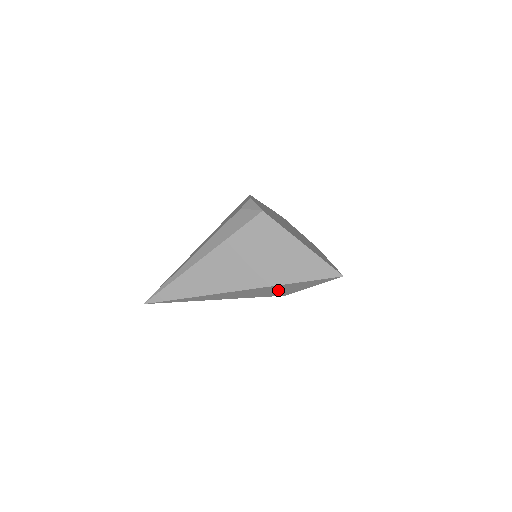
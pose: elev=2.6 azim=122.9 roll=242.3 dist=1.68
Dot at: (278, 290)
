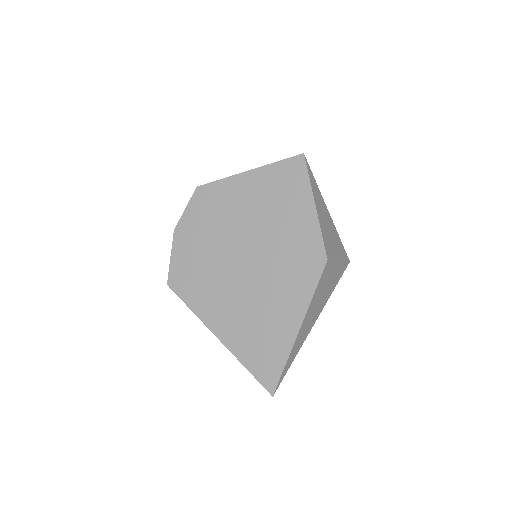
Dot at: occluded
